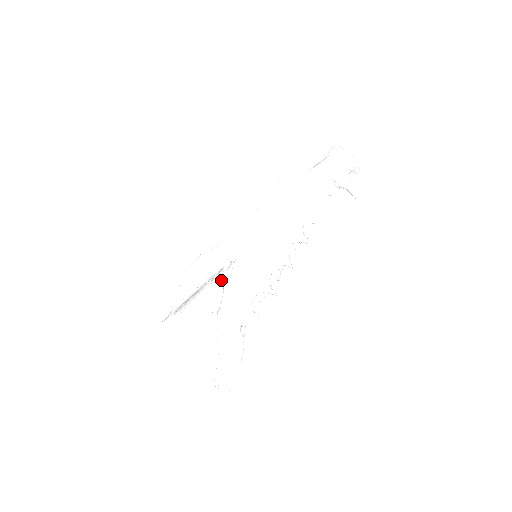
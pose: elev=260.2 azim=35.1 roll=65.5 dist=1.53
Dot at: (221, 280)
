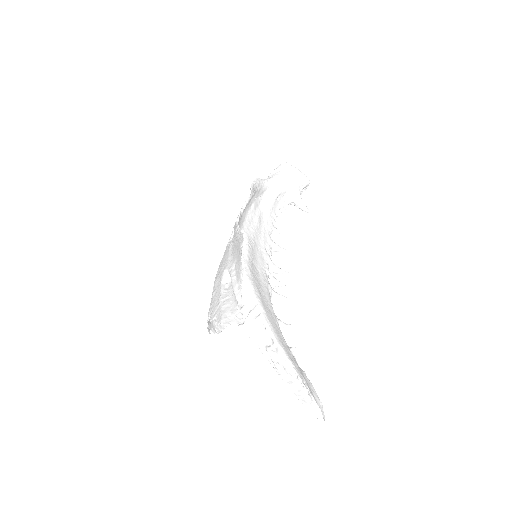
Dot at: occluded
